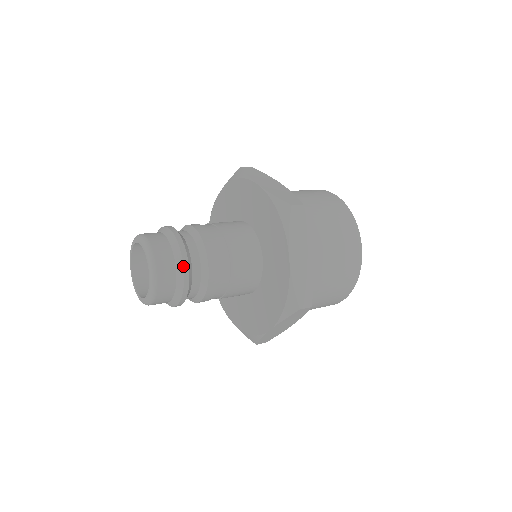
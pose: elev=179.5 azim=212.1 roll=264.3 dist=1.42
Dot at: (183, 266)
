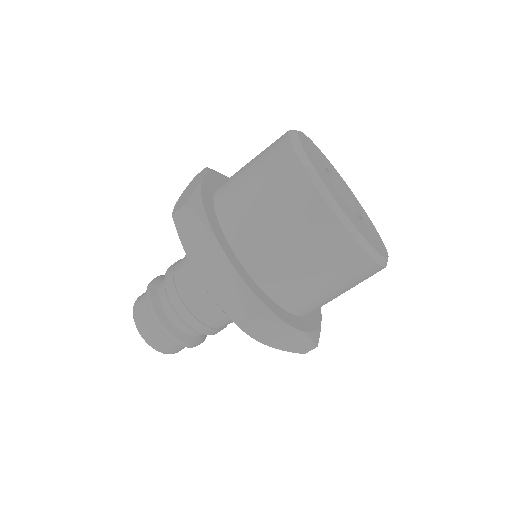
Dot at: occluded
